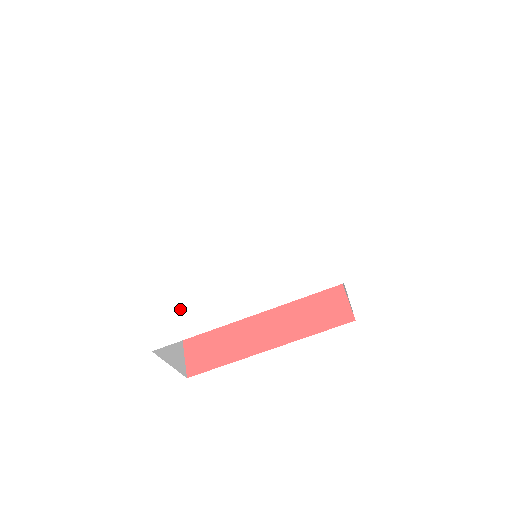
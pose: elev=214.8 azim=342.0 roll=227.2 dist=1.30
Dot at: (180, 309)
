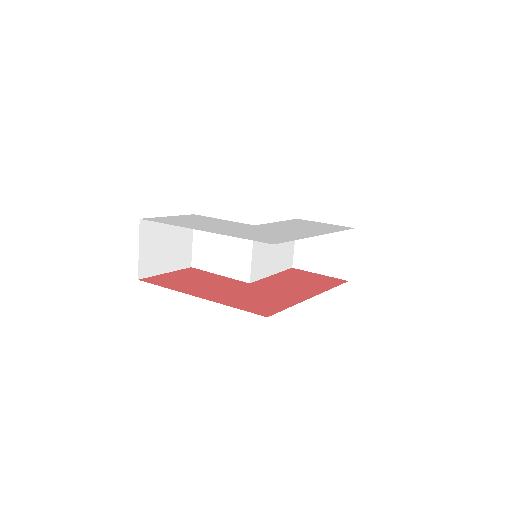
Dot at: (179, 220)
